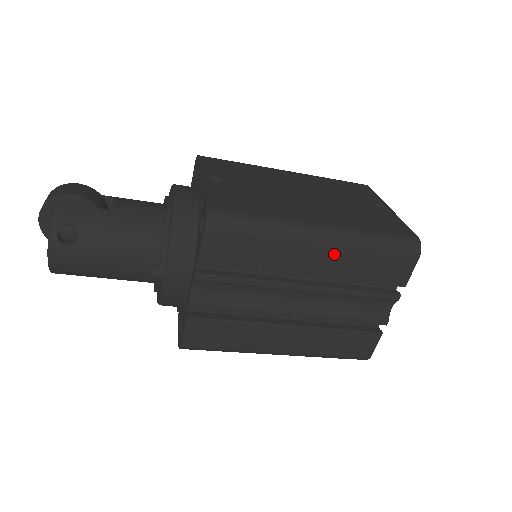
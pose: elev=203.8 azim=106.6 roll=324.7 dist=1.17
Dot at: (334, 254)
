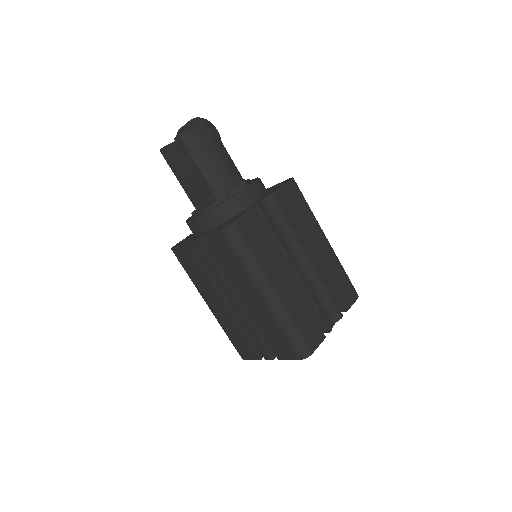
Dot at: (328, 253)
